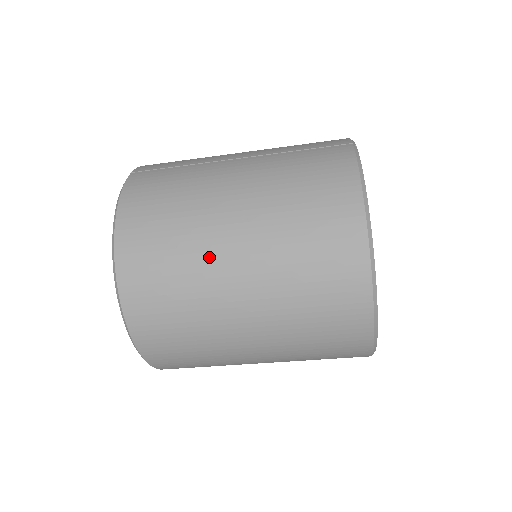
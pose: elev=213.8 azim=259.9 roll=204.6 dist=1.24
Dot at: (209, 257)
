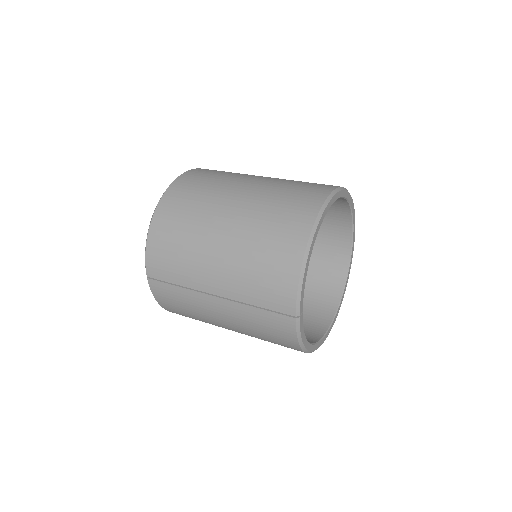
Dot at: occluded
